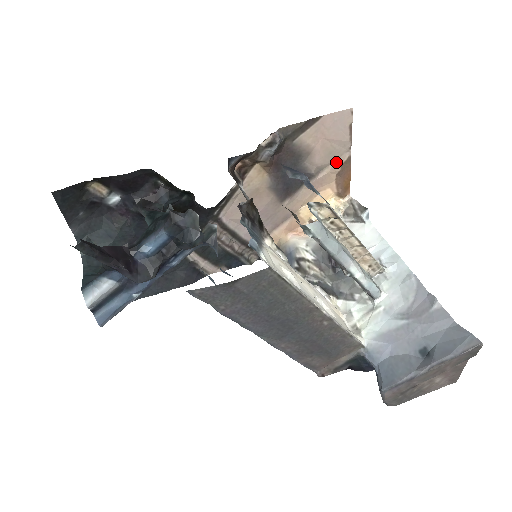
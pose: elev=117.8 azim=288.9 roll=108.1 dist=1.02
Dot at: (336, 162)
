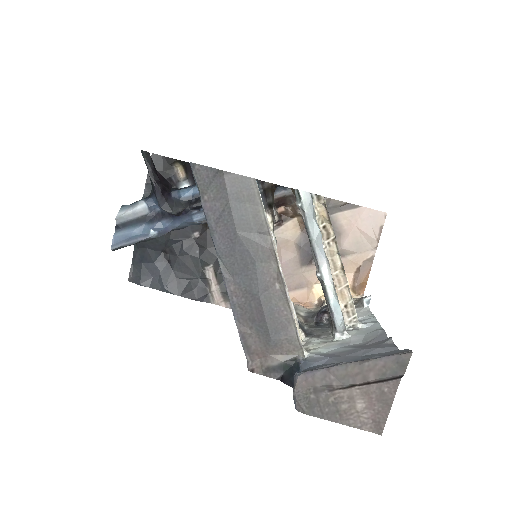
Dot at: (360, 255)
